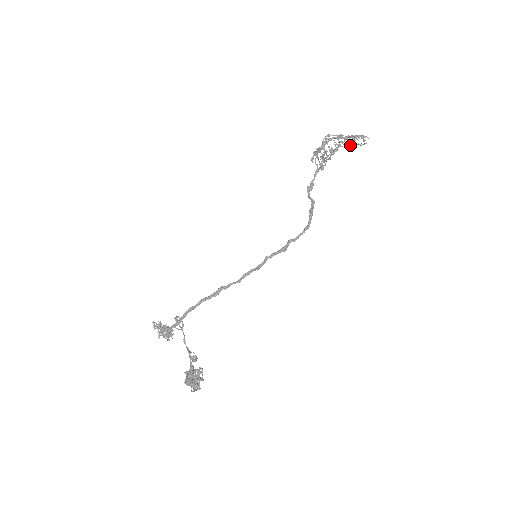
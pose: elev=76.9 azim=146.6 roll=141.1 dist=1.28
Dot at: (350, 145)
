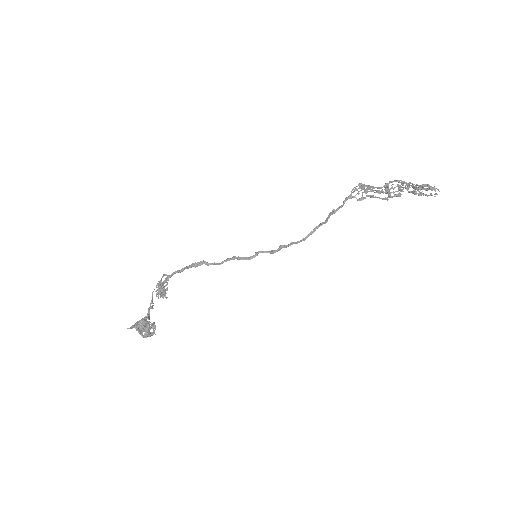
Dot at: (413, 193)
